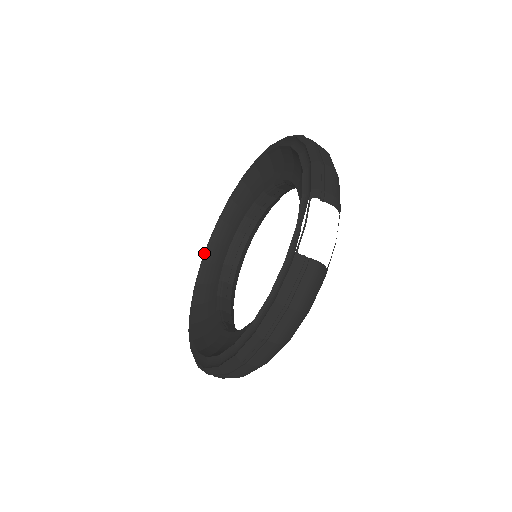
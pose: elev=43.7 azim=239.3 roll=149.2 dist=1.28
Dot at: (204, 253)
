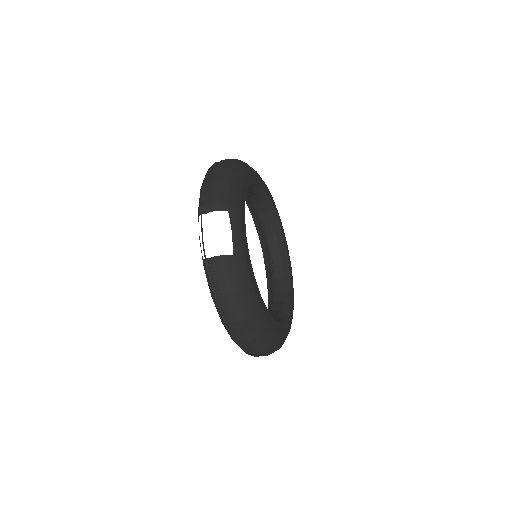
Dot at: occluded
